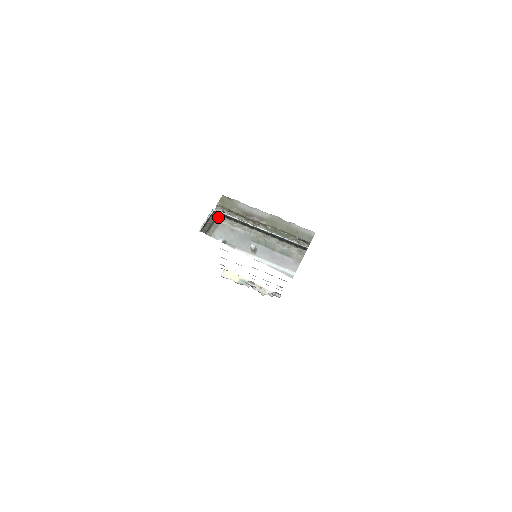
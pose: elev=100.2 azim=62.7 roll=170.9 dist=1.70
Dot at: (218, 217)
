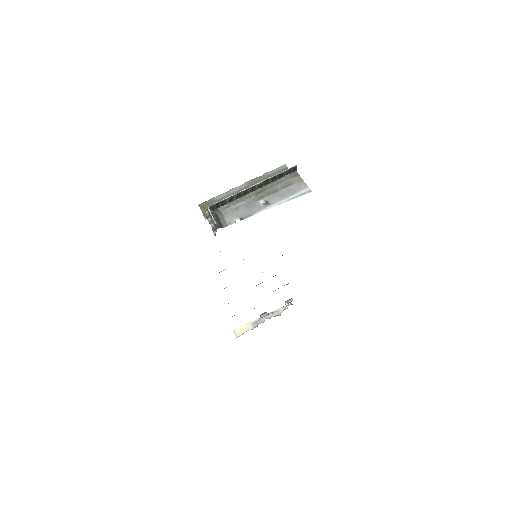
Dot at: (216, 211)
